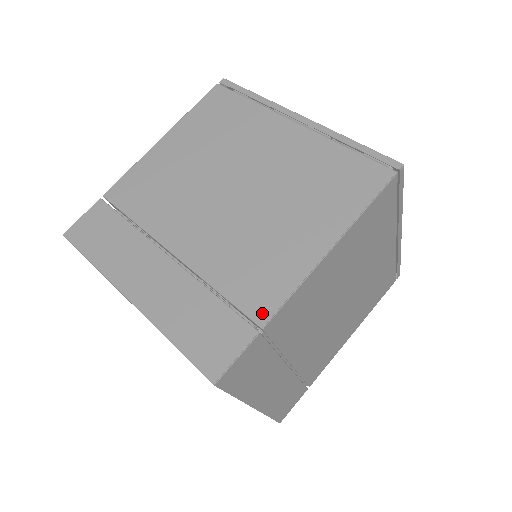
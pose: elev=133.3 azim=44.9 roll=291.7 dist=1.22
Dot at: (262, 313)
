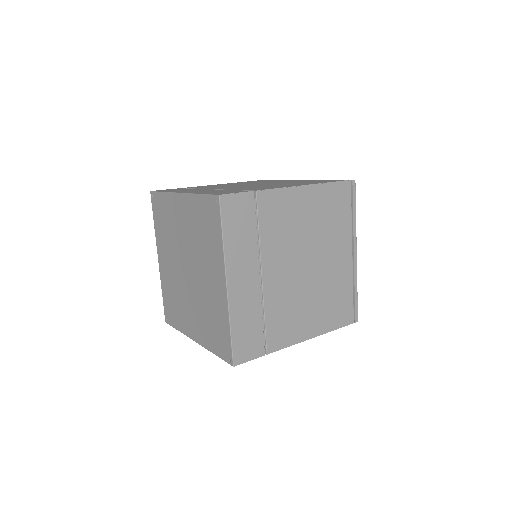
Dot at: occluded
